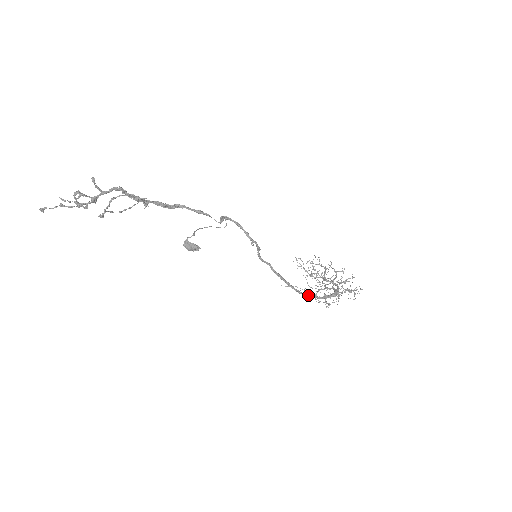
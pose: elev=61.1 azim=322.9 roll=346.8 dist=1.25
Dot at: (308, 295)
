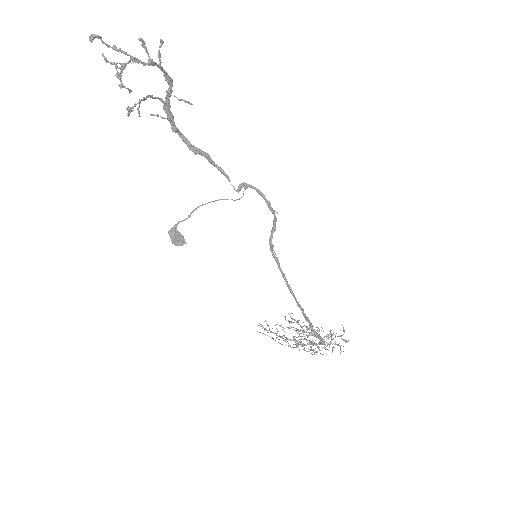
Dot at: (306, 317)
